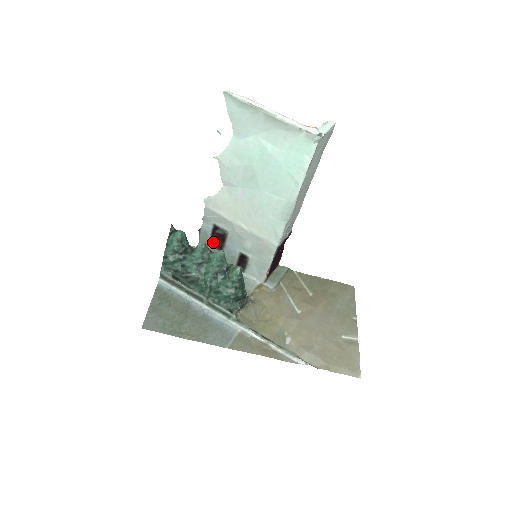
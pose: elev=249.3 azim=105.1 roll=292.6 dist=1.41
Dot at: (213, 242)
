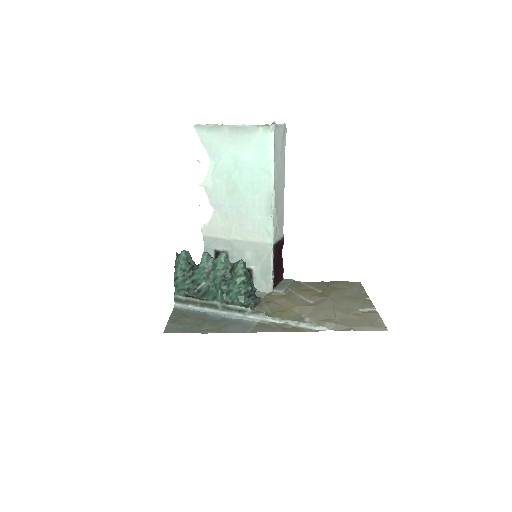
Dot at: occluded
